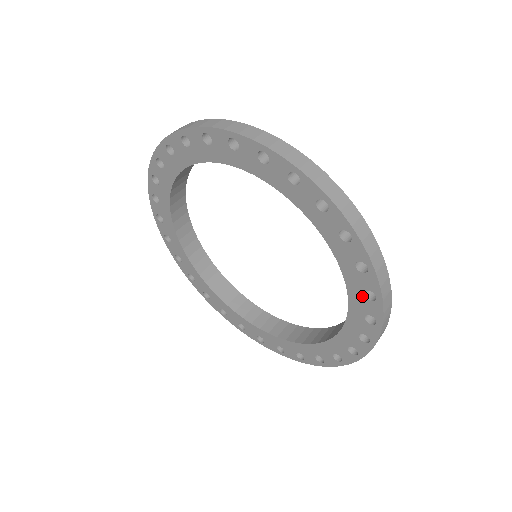
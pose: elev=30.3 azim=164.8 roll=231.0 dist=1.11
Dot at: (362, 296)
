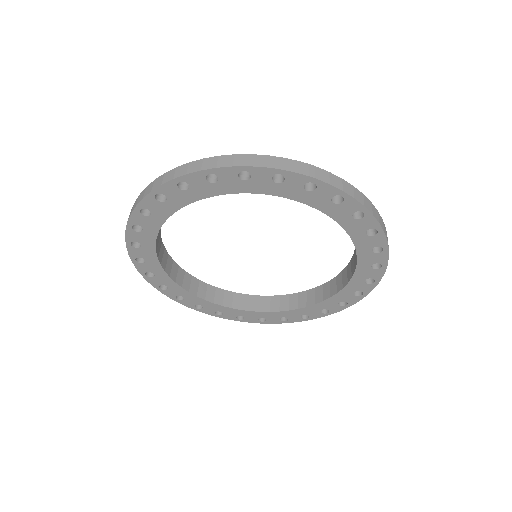
Dot at: (280, 185)
